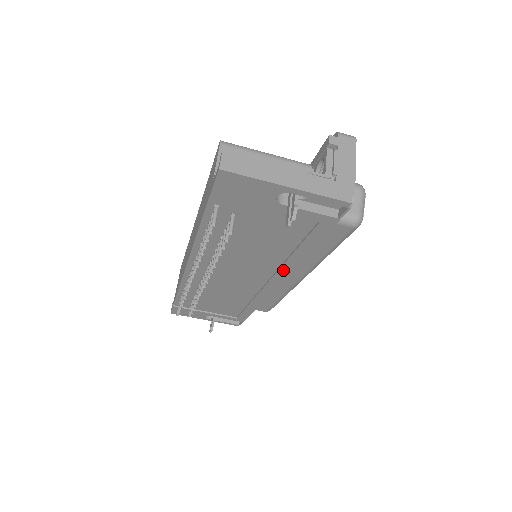
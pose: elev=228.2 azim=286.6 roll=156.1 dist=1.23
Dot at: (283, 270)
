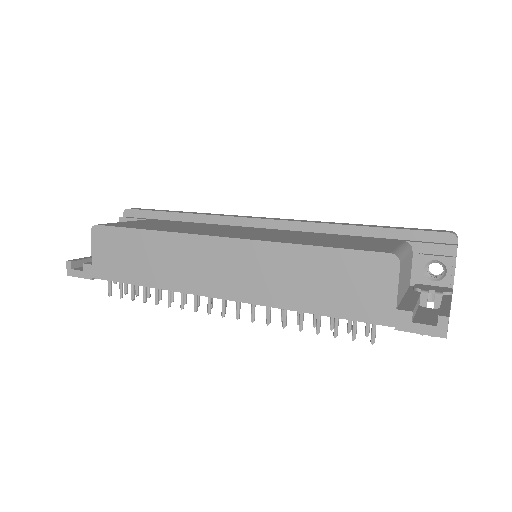
Dot at: occluded
